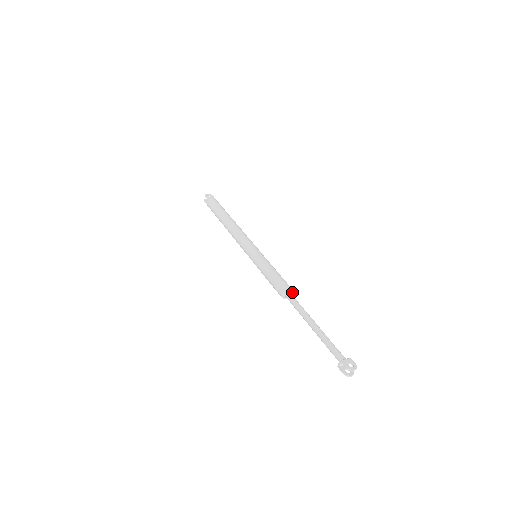
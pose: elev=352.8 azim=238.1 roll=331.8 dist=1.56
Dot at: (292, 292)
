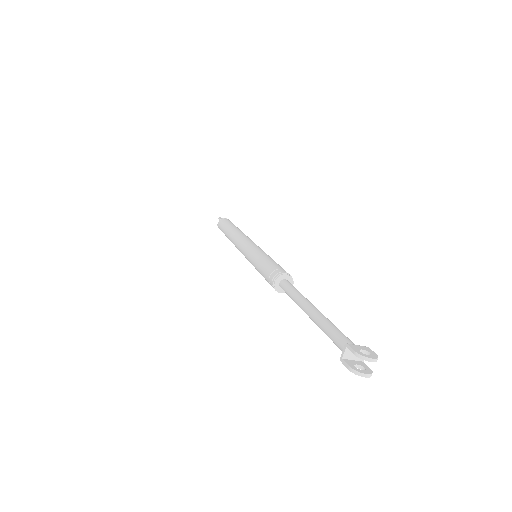
Dot at: (292, 284)
